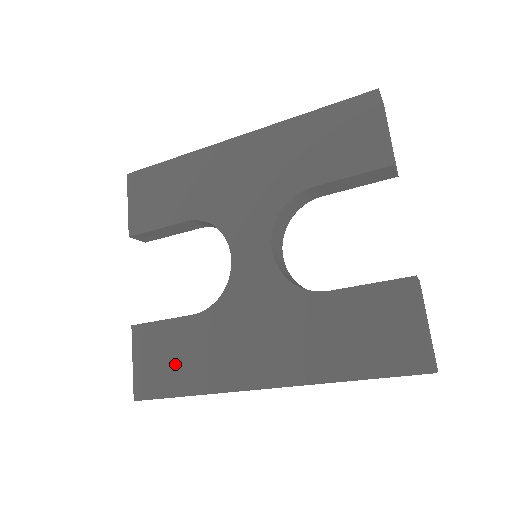
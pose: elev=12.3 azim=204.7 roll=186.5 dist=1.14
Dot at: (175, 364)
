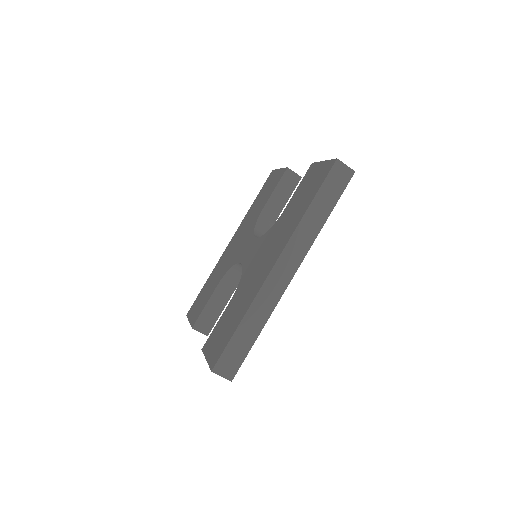
Dot at: (229, 325)
